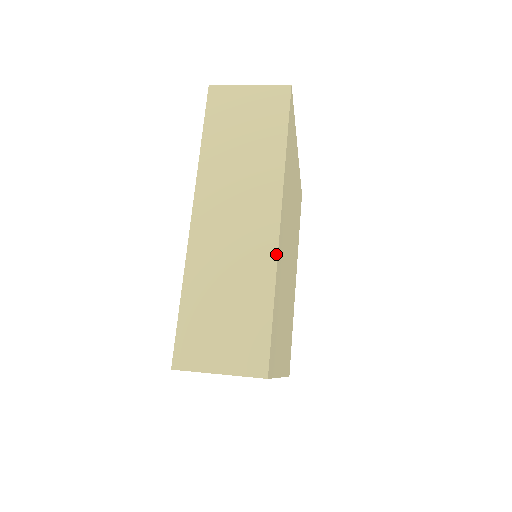
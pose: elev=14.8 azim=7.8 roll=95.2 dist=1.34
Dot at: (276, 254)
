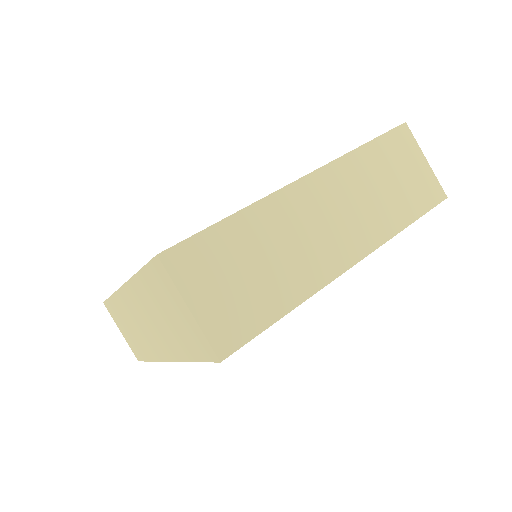
Dot at: (327, 283)
